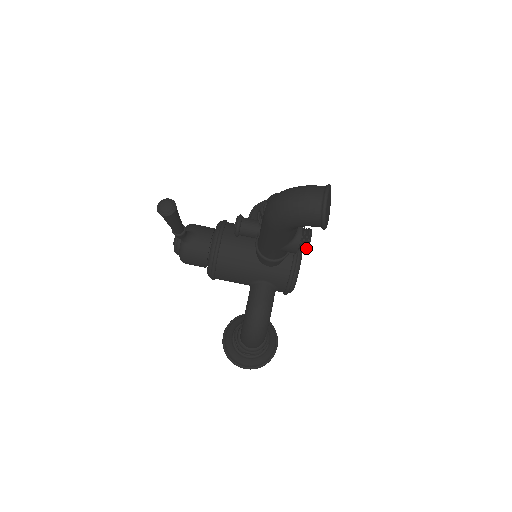
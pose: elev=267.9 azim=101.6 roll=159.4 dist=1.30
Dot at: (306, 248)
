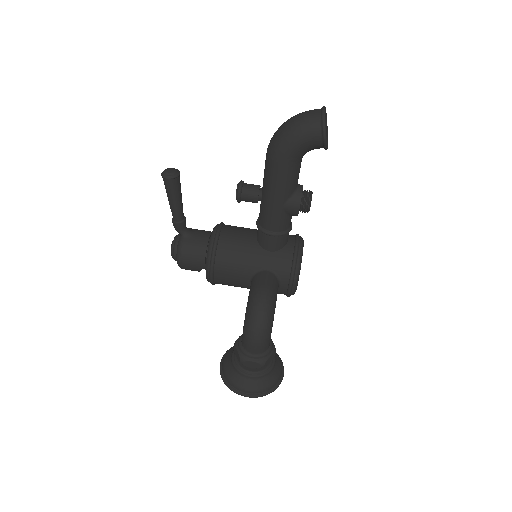
Dot at: (308, 204)
